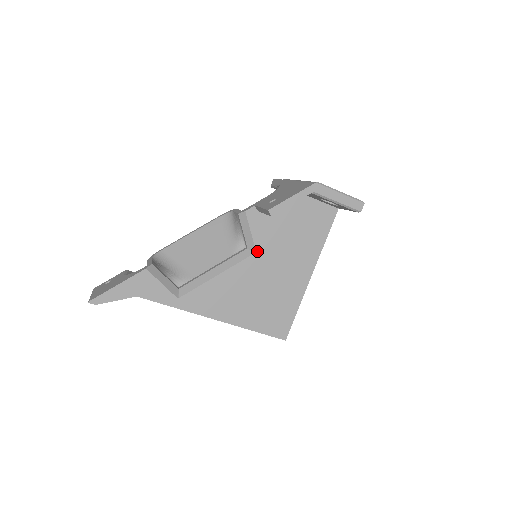
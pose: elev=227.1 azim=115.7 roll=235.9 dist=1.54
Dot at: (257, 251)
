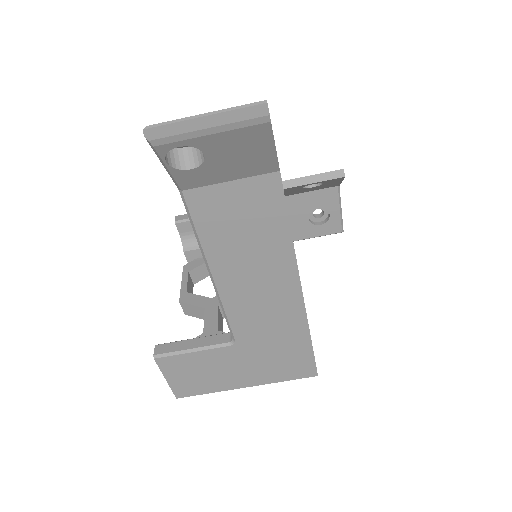
Dot at: occluded
